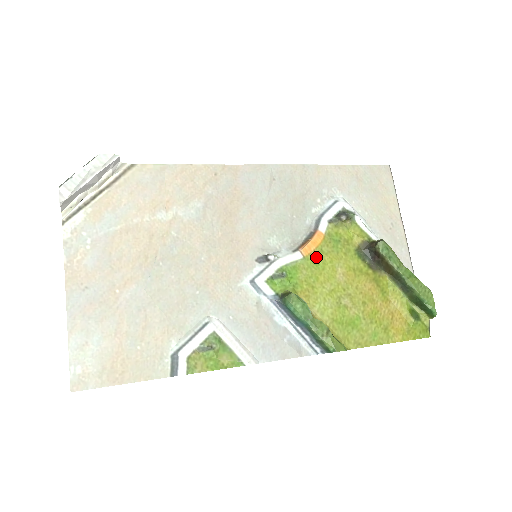
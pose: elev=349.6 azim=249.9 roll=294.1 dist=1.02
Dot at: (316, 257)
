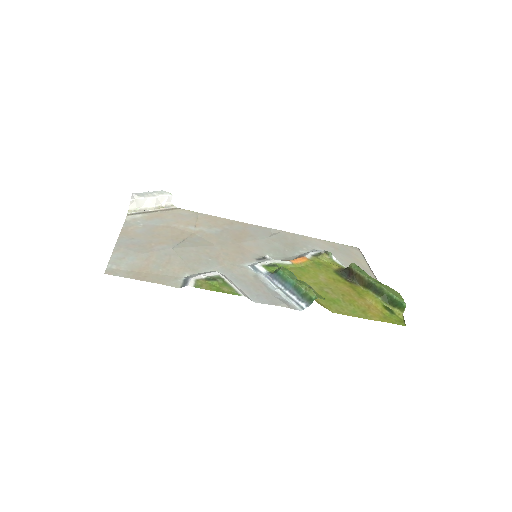
Dot at: (302, 267)
